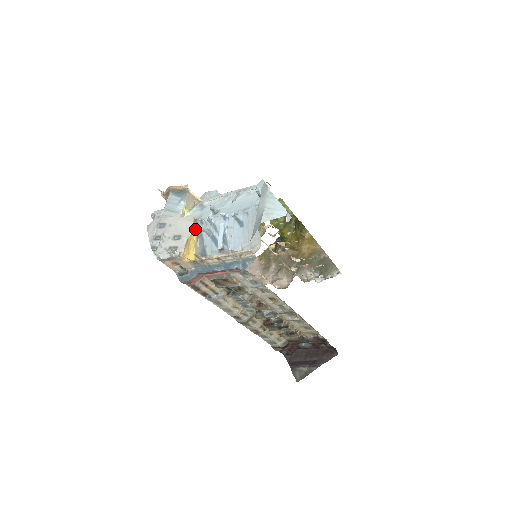
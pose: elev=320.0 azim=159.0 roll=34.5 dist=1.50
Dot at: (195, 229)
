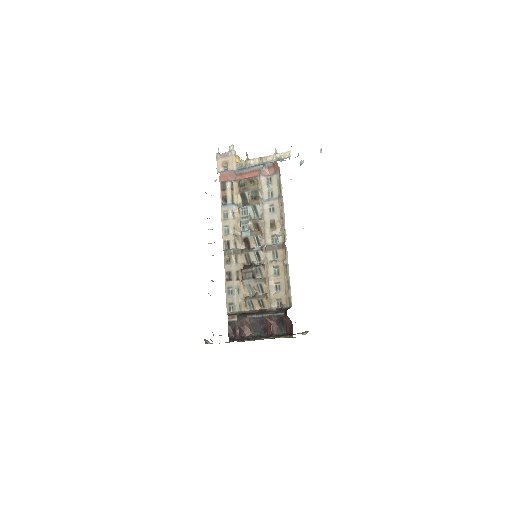
Dot at: occluded
